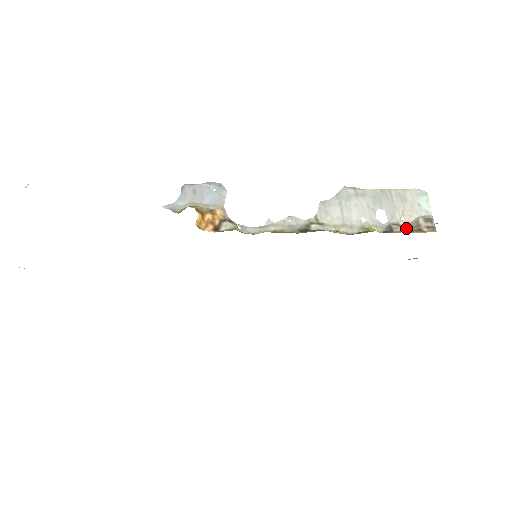
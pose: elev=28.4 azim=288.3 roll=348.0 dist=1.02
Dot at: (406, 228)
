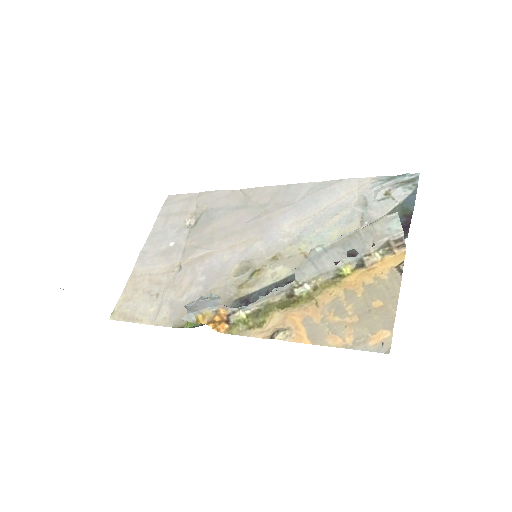
Dot at: (377, 251)
